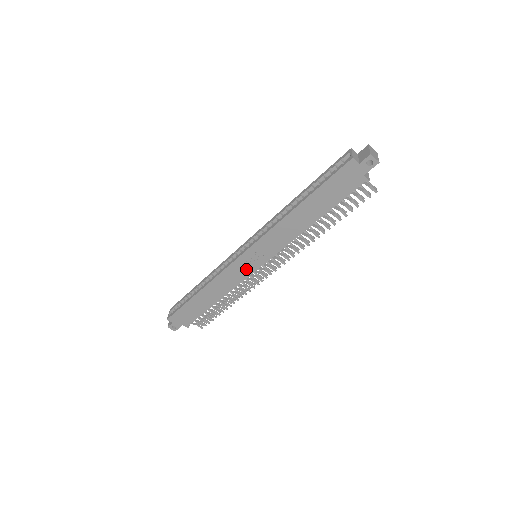
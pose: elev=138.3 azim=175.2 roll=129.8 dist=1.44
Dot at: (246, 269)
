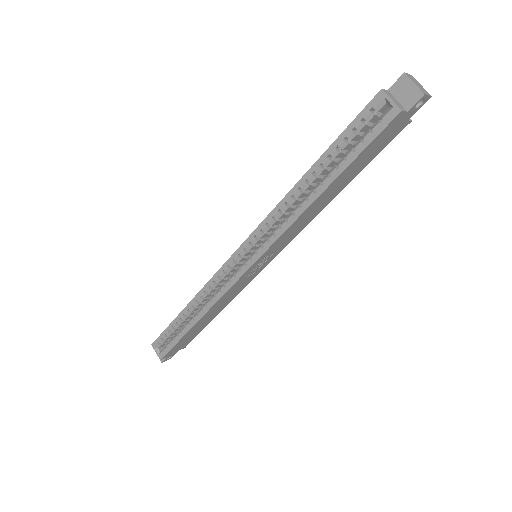
Dot at: (251, 276)
